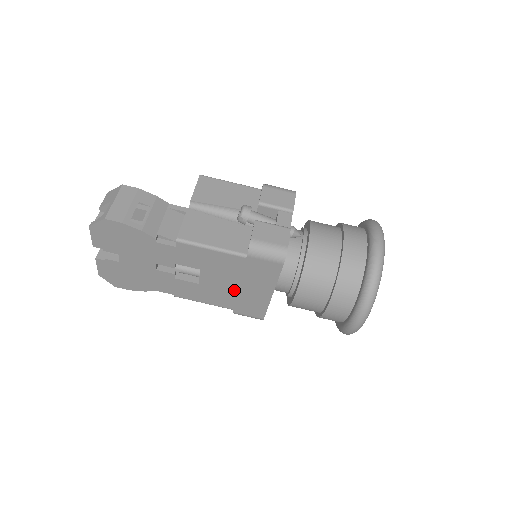
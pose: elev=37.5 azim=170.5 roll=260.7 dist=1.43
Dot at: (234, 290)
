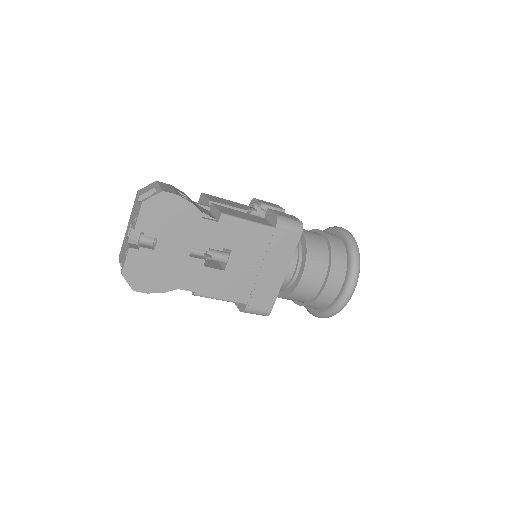
Dot at: (254, 274)
